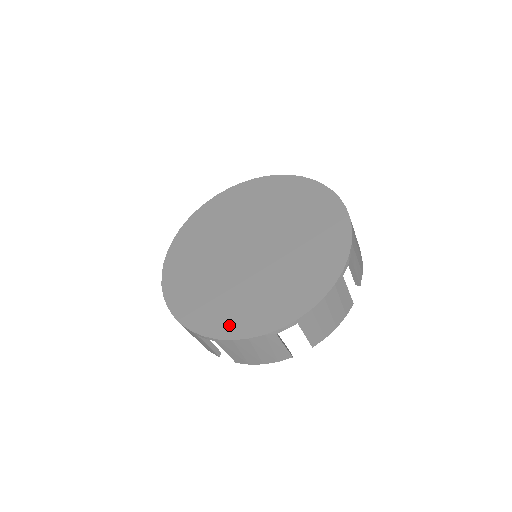
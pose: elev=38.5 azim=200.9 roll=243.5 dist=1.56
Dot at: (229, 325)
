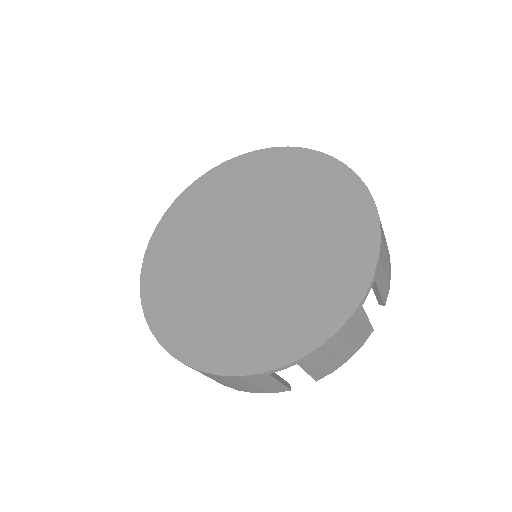
Dot at: (301, 334)
